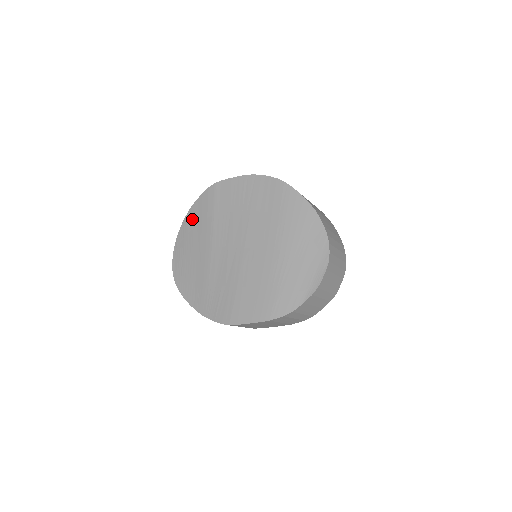
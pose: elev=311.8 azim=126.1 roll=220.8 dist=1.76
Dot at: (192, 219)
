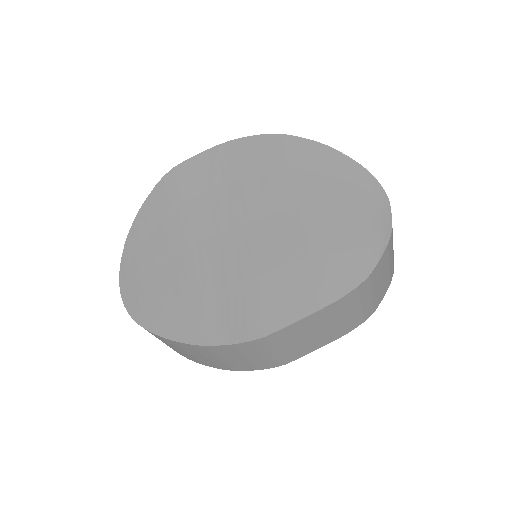
Dot at: (144, 224)
